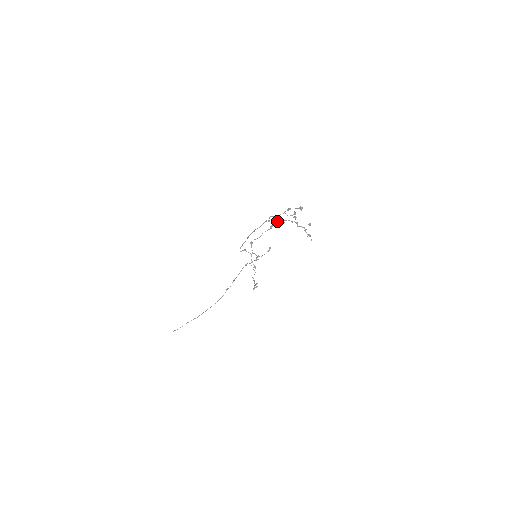
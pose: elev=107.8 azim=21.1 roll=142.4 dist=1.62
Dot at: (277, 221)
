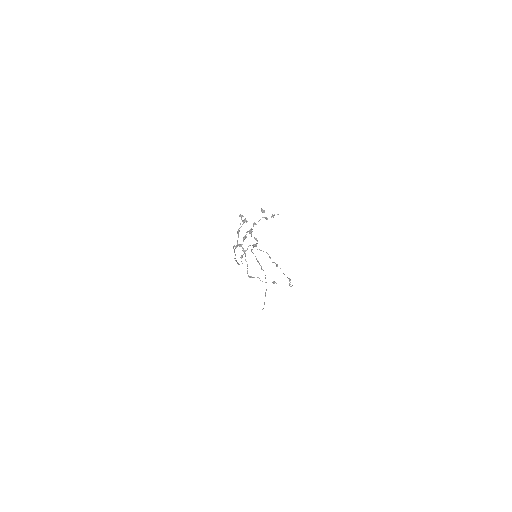
Dot at: occluded
